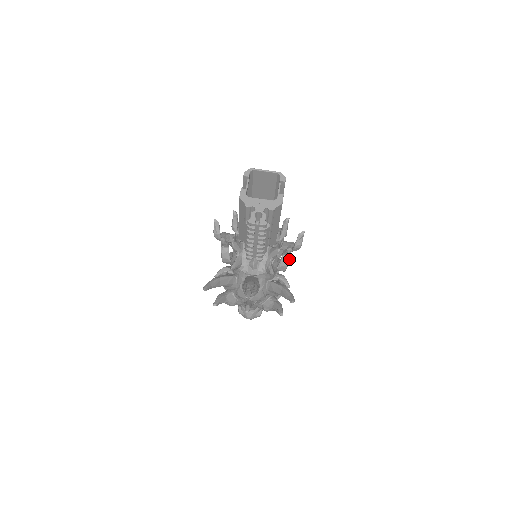
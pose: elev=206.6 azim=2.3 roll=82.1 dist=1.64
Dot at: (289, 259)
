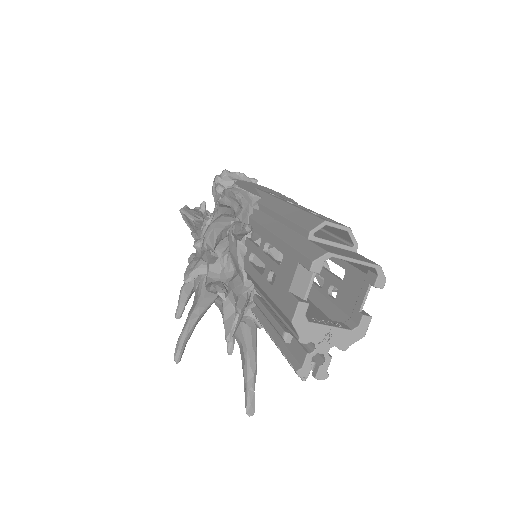
Dot at: occluded
